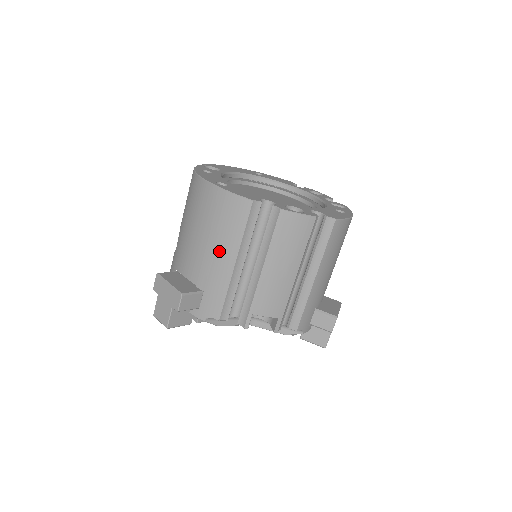
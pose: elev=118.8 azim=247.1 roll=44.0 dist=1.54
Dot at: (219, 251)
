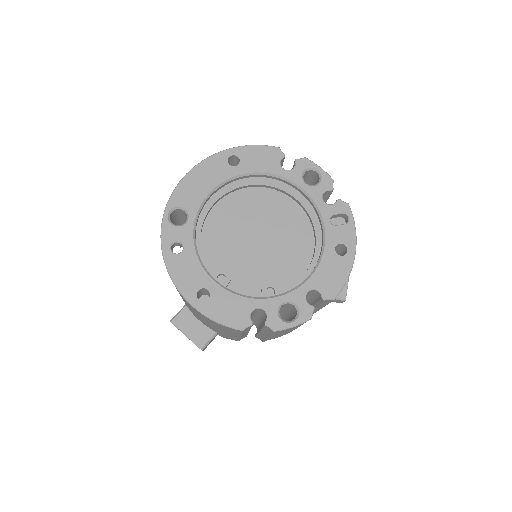
Dot at: (222, 331)
